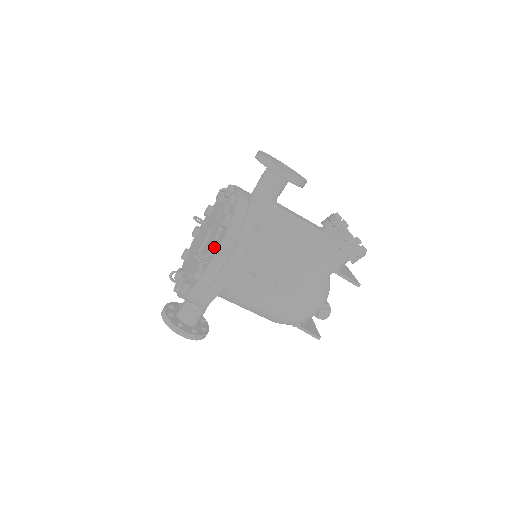
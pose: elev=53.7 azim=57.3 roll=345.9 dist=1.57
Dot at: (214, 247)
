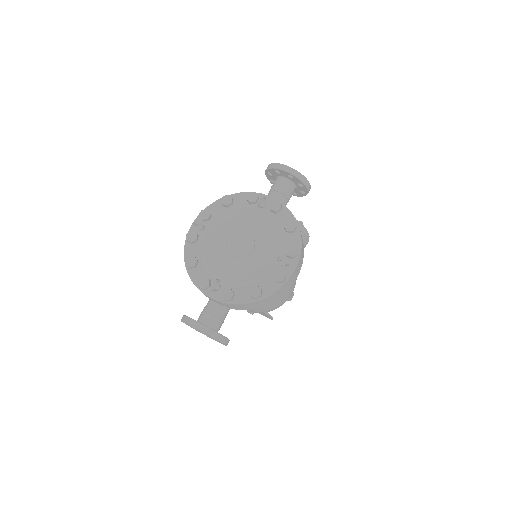
Dot at: (298, 251)
